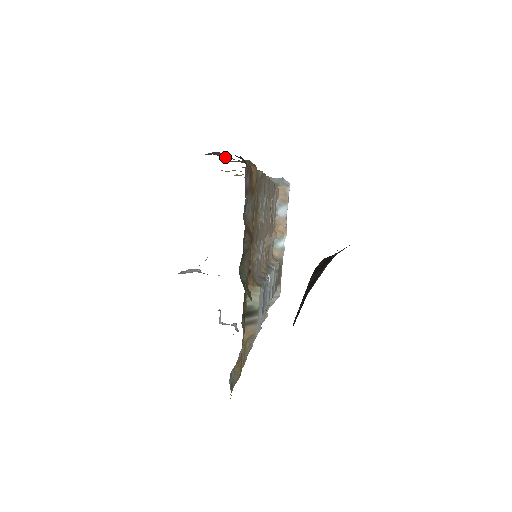
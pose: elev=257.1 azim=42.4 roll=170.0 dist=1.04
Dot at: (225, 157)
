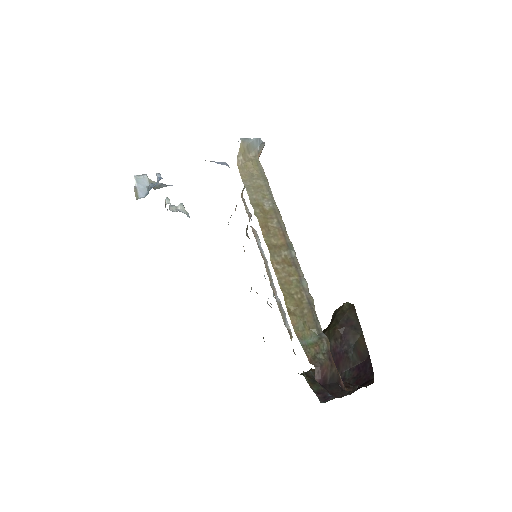
Dot at: (324, 369)
